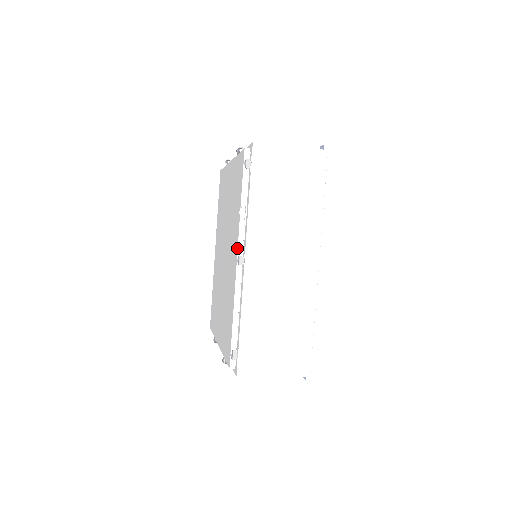
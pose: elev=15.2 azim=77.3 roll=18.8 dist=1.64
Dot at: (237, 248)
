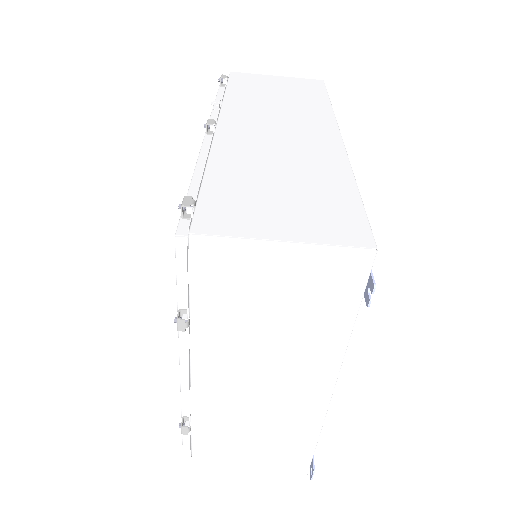
Dot at: occluded
